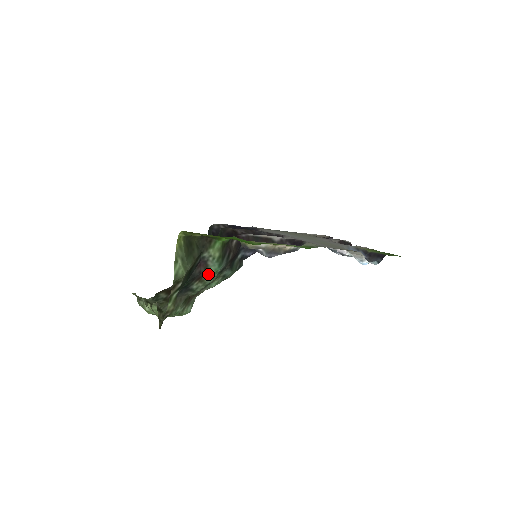
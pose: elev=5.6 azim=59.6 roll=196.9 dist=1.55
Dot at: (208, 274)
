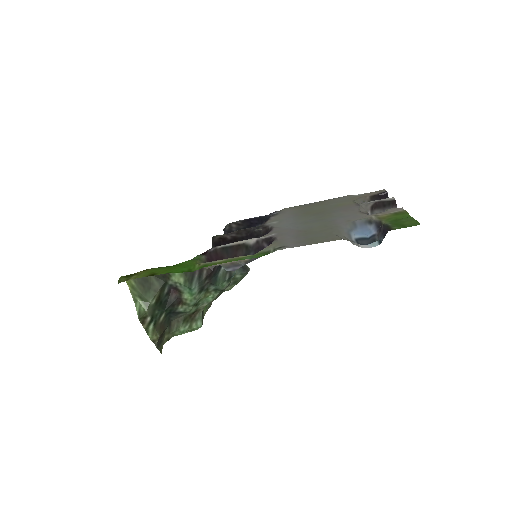
Dot at: (185, 297)
